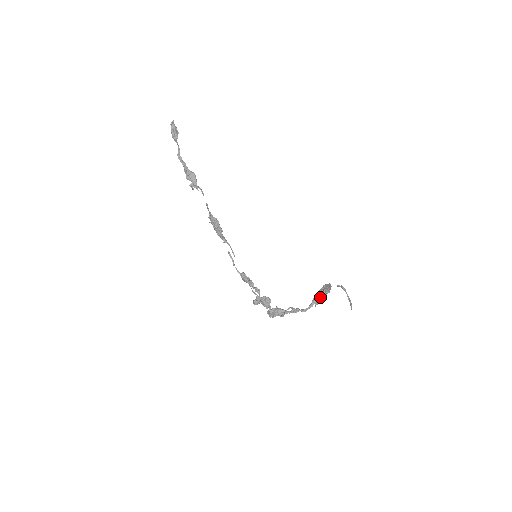
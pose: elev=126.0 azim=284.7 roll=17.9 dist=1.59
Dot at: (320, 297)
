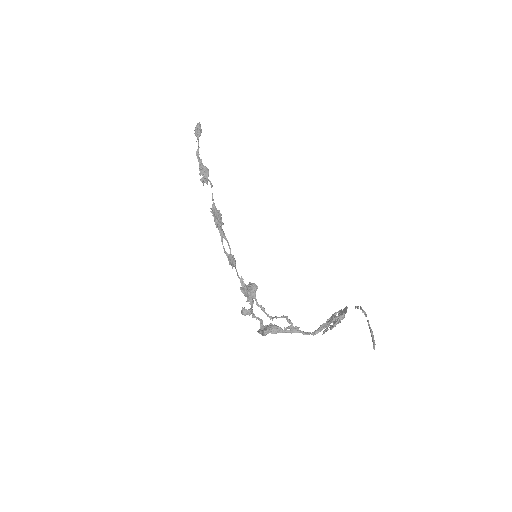
Dot at: (331, 321)
